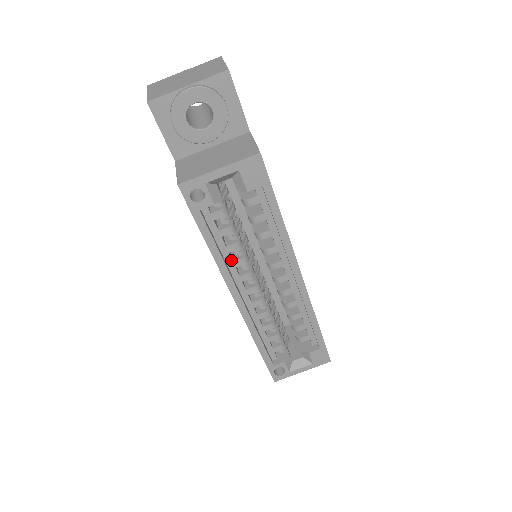
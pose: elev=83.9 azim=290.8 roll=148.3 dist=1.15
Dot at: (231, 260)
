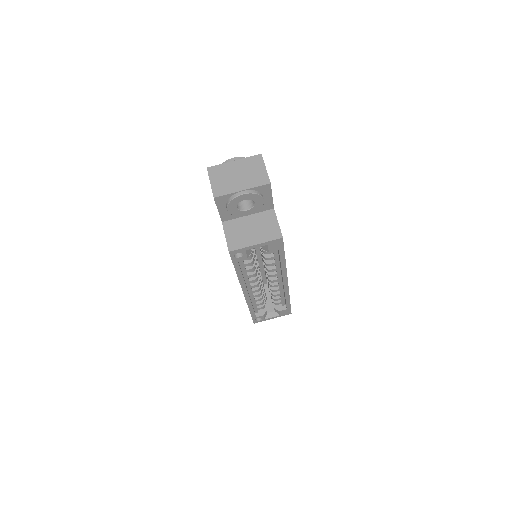
Dot at: (247, 275)
